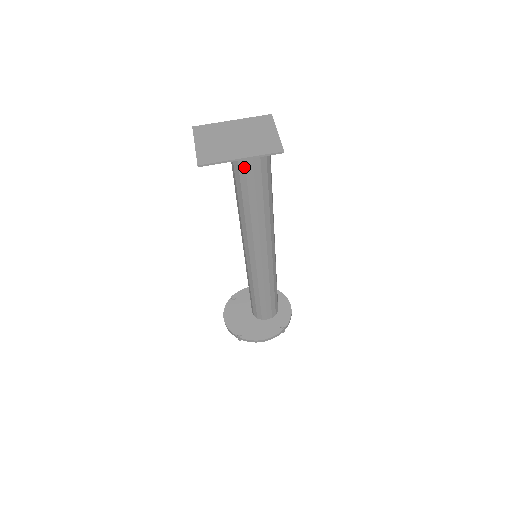
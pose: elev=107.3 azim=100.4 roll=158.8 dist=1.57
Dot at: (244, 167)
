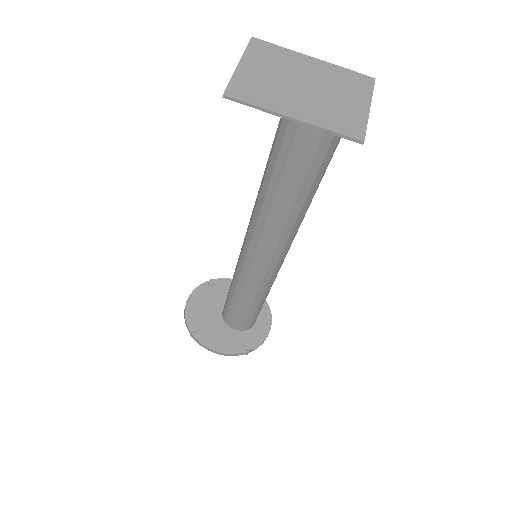
Dot at: (294, 135)
